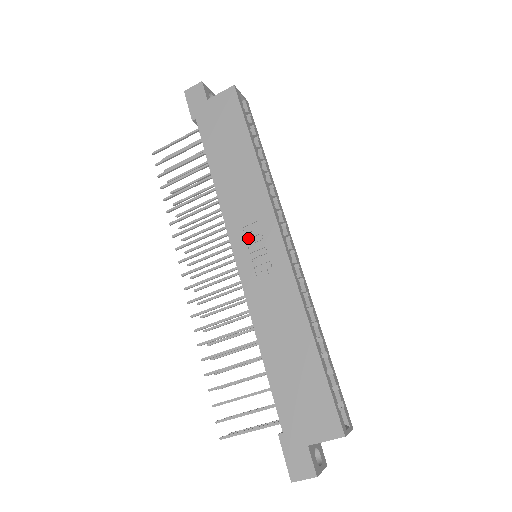
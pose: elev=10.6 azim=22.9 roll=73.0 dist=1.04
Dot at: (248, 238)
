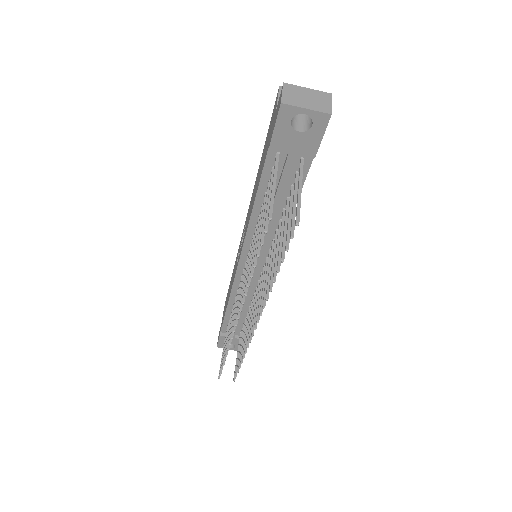
Dot at: occluded
